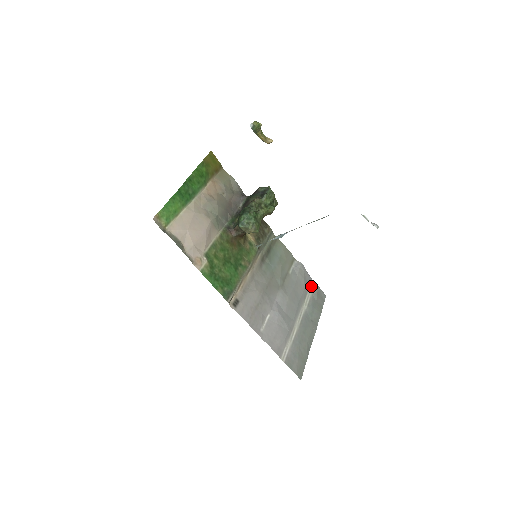
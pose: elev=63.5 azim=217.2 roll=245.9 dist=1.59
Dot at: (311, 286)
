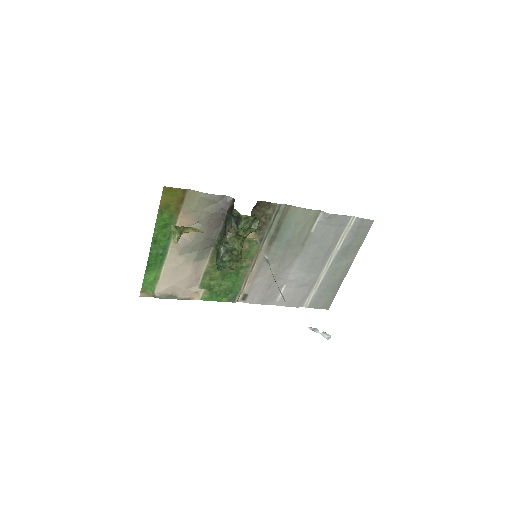
Dot at: (348, 224)
